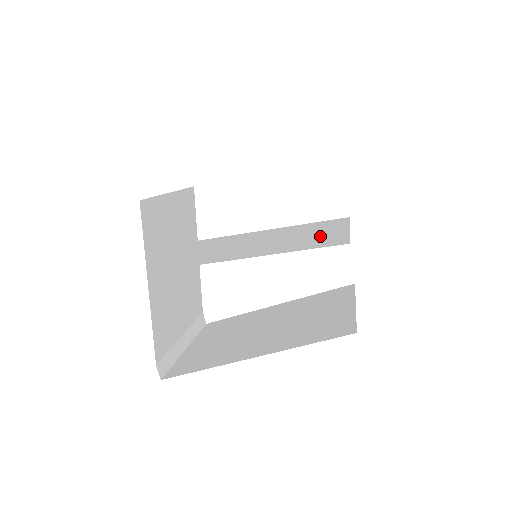
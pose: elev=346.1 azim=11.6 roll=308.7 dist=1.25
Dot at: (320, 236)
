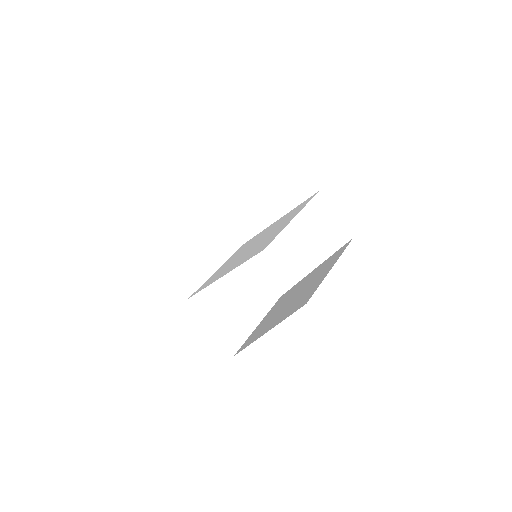
Dot at: (272, 235)
